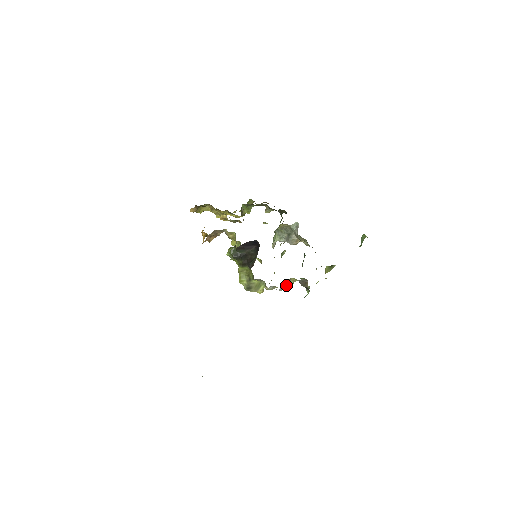
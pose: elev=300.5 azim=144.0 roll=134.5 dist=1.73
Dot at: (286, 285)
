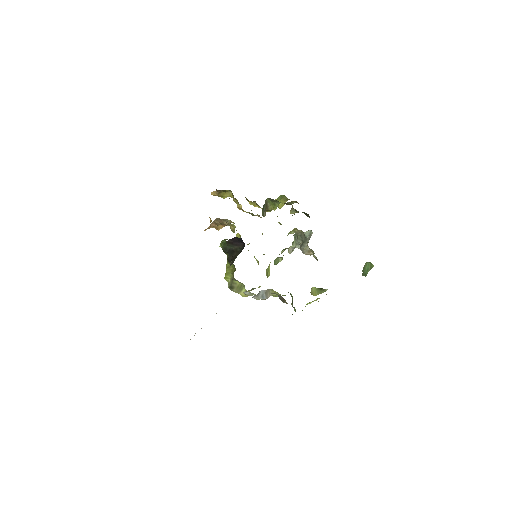
Dot at: (264, 295)
